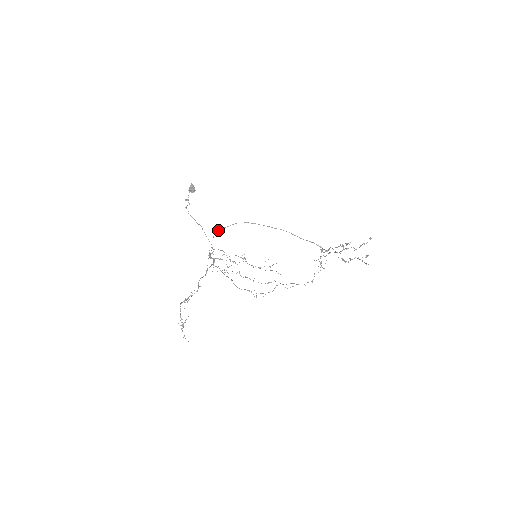
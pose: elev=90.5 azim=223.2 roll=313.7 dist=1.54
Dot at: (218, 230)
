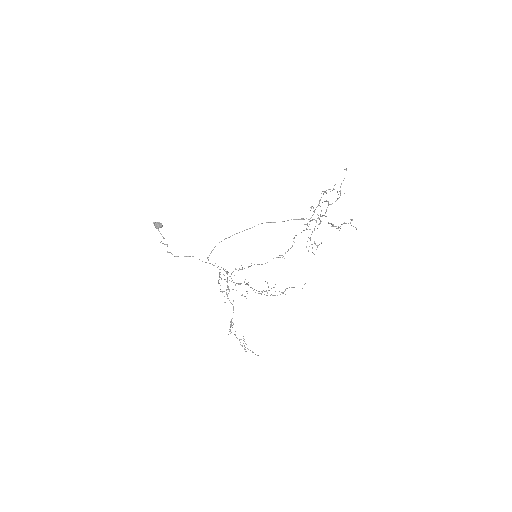
Dot at: (208, 257)
